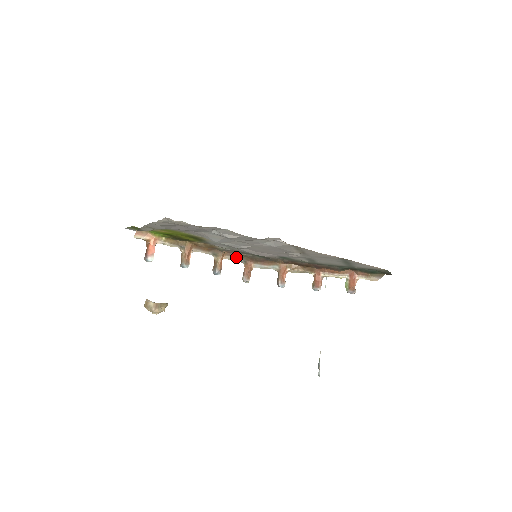
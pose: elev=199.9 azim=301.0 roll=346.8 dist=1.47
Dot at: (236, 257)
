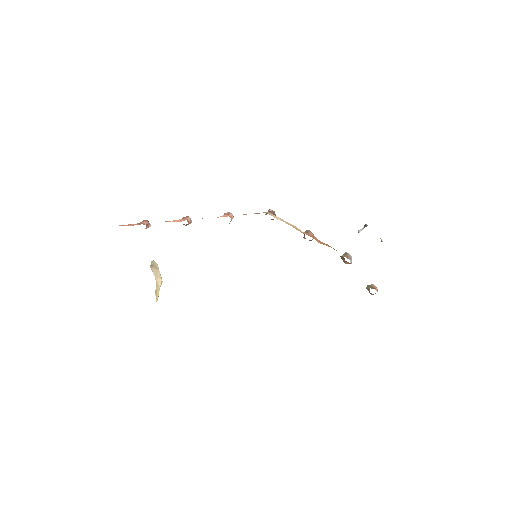
Dot at: occluded
